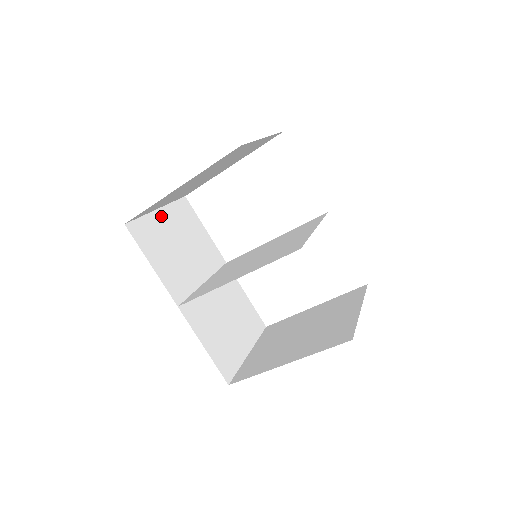
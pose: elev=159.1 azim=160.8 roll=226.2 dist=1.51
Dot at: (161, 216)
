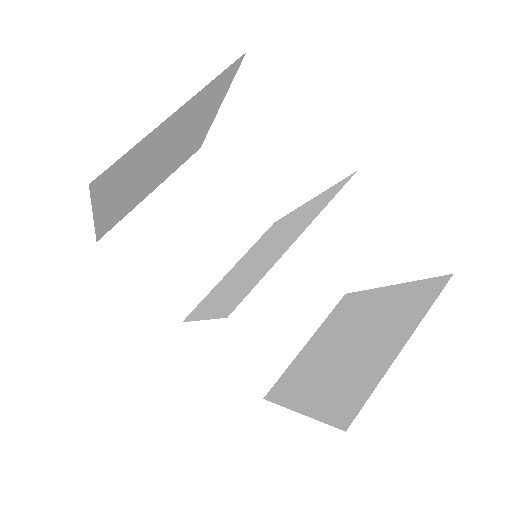
Dot at: (156, 202)
